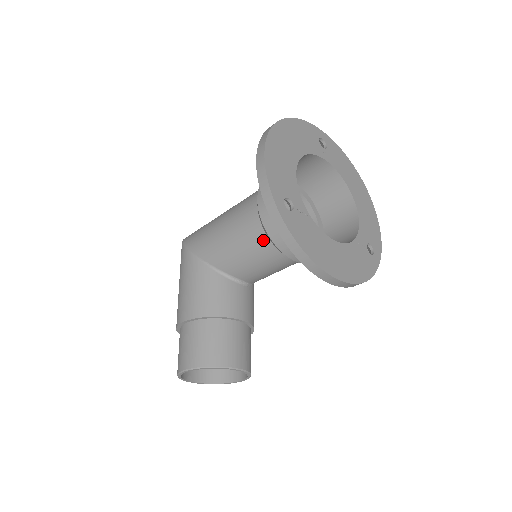
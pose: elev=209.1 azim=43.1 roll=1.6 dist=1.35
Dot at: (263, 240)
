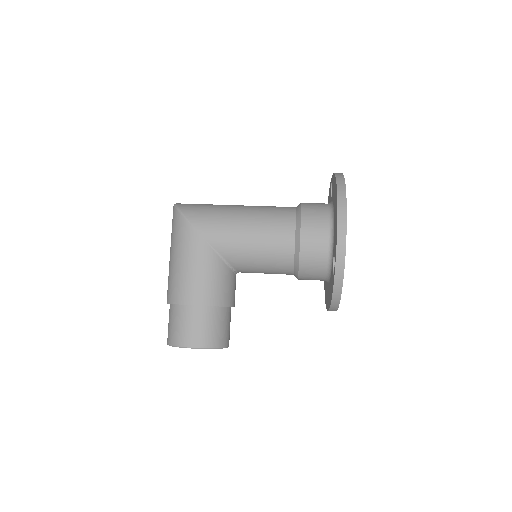
Dot at: (288, 263)
